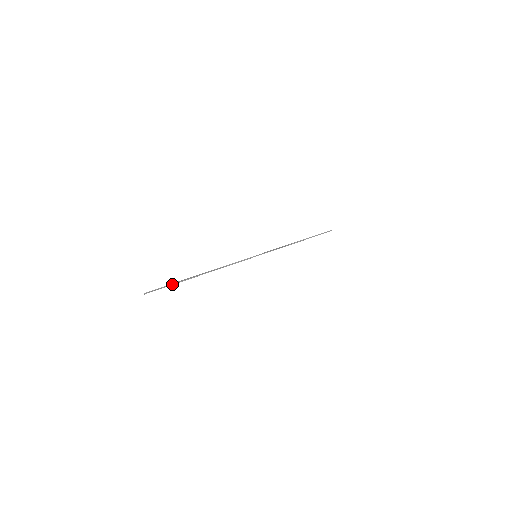
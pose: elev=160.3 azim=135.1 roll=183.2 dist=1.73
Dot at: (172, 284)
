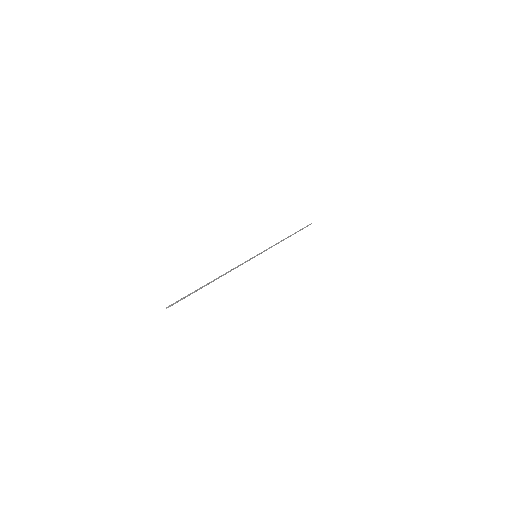
Dot at: (190, 294)
